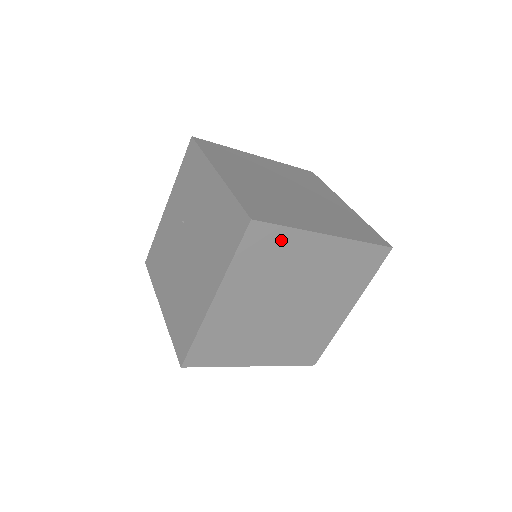
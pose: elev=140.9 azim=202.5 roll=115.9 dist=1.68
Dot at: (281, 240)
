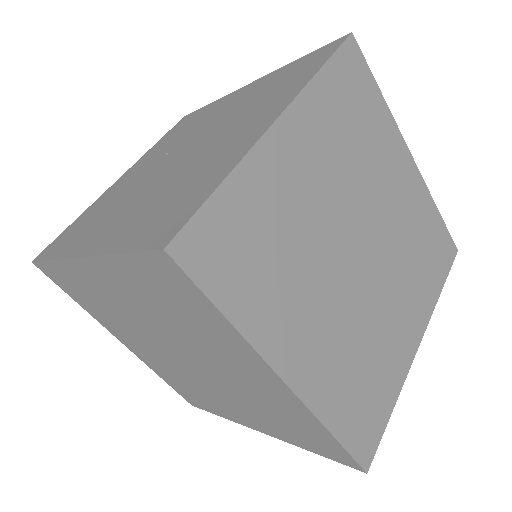
Dot at: (371, 104)
